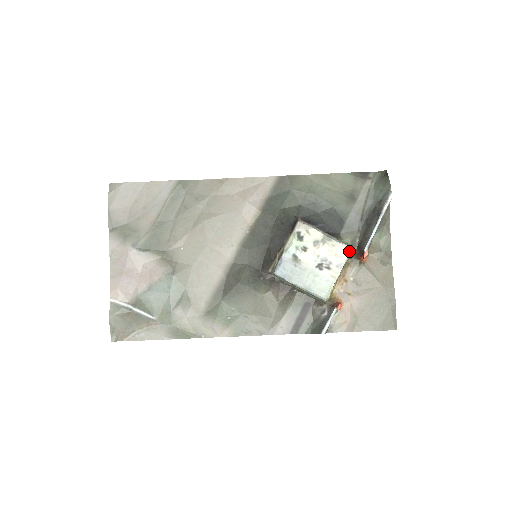
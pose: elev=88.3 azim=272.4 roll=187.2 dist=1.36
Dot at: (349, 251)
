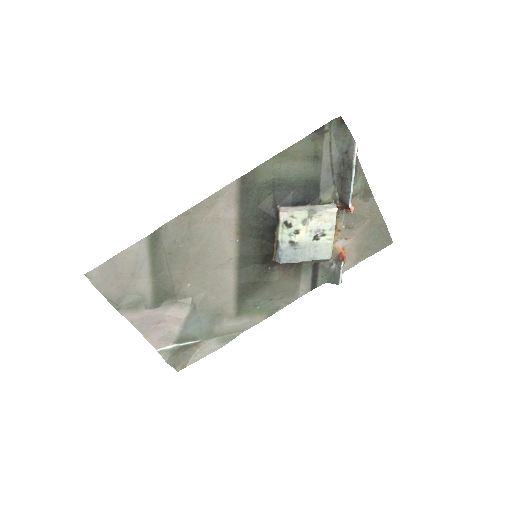
Dot at: (336, 213)
